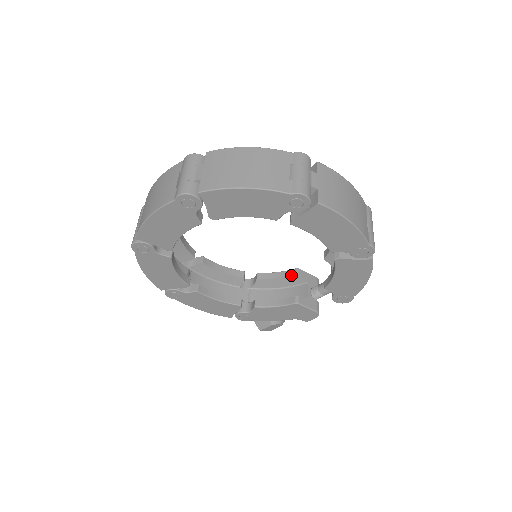
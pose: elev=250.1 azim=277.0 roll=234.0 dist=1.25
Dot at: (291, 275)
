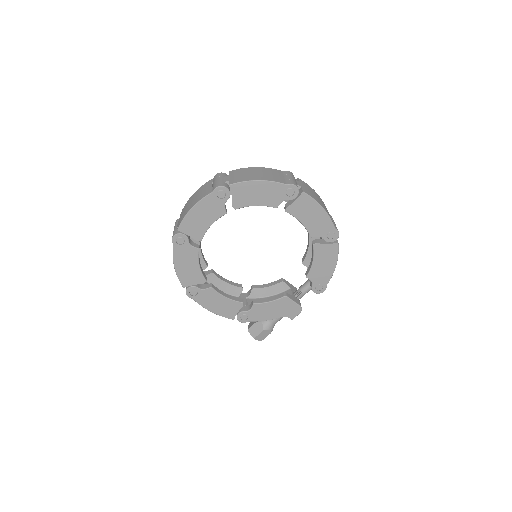
Dot at: (278, 283)
